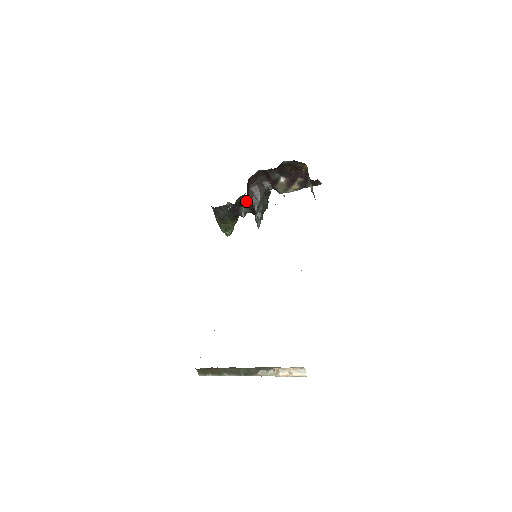
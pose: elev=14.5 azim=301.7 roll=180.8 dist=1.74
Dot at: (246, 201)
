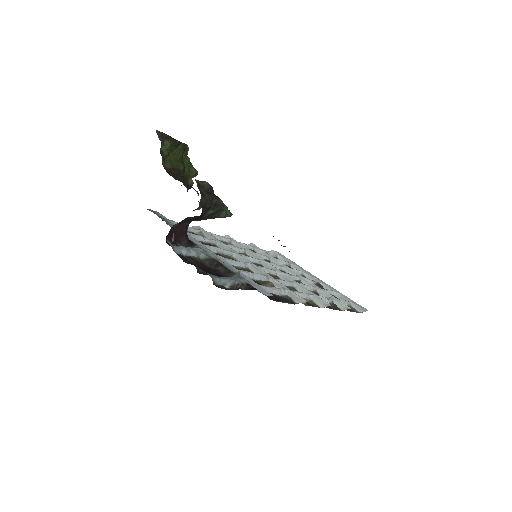
Dot at: (187, 224)
